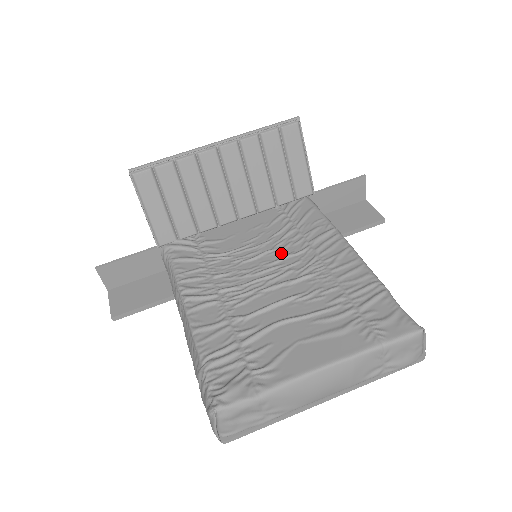
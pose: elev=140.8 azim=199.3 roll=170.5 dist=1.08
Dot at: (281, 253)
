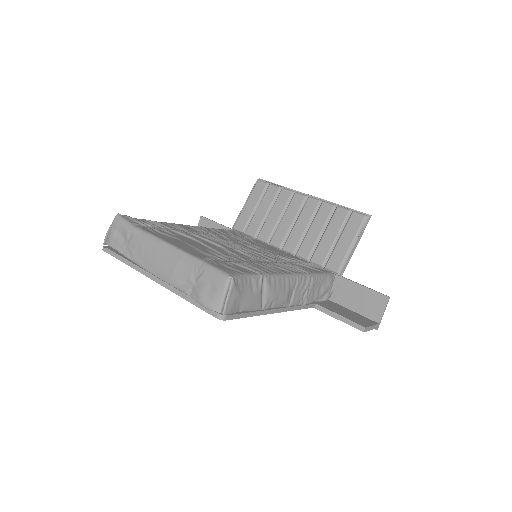
Dot at: (263, 254)
